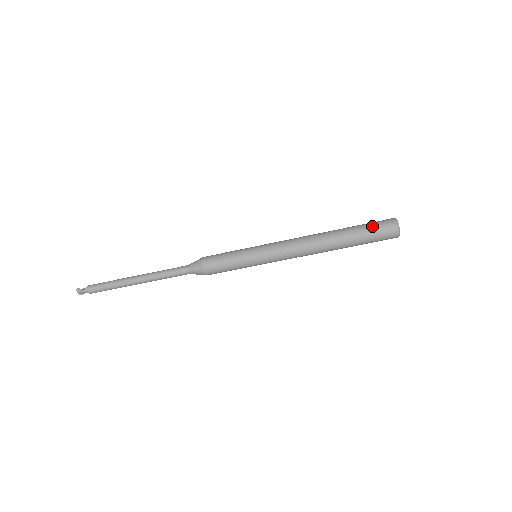
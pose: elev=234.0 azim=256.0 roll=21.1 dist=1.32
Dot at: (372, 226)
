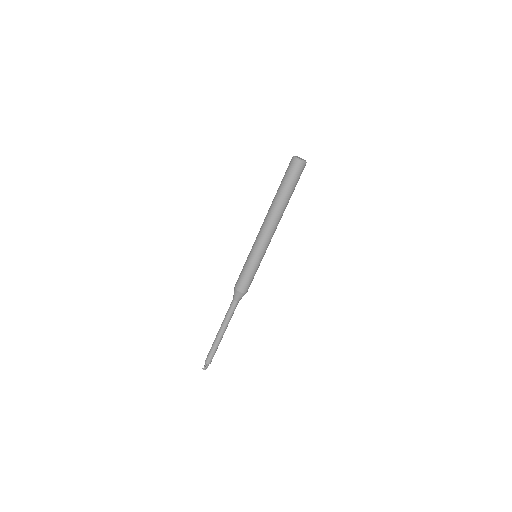
Dot at: (289, 176)
